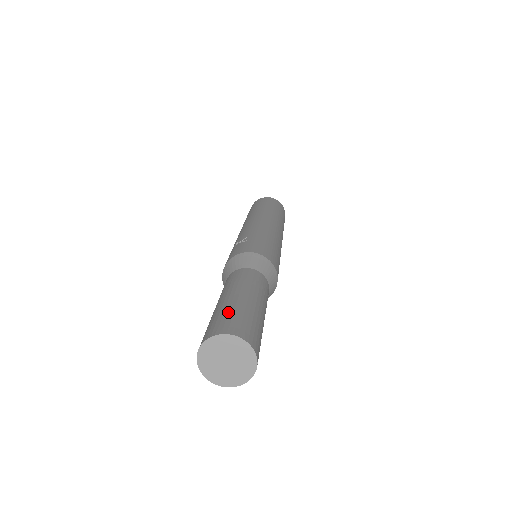
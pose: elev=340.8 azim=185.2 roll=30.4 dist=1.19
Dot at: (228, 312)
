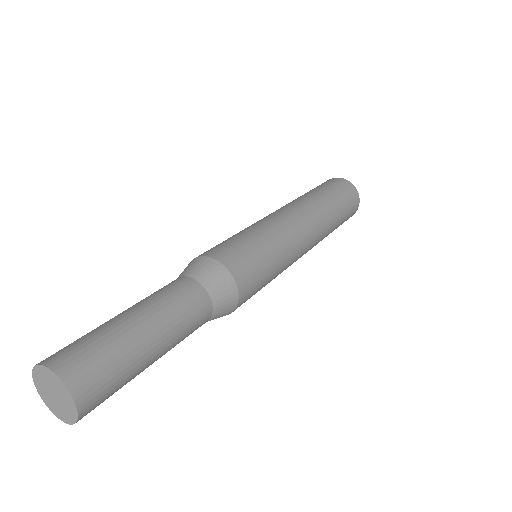
Dot at: (79, 338)
